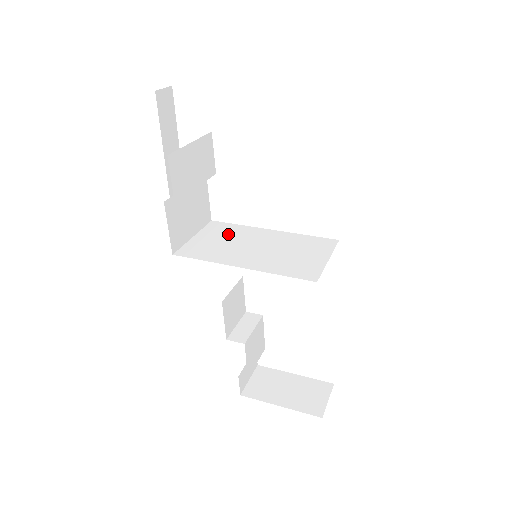
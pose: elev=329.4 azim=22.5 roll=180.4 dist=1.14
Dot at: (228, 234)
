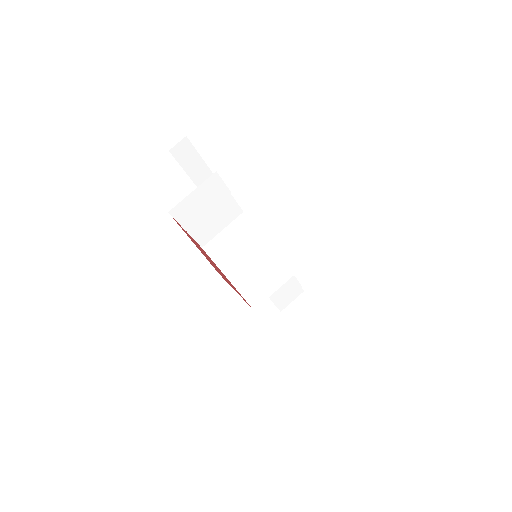
Dot at: (242, 234)
